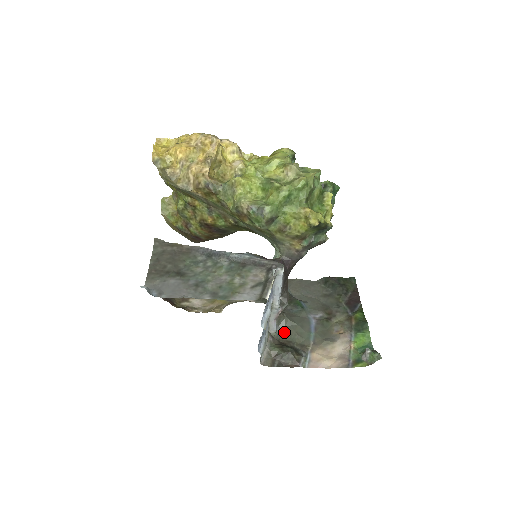
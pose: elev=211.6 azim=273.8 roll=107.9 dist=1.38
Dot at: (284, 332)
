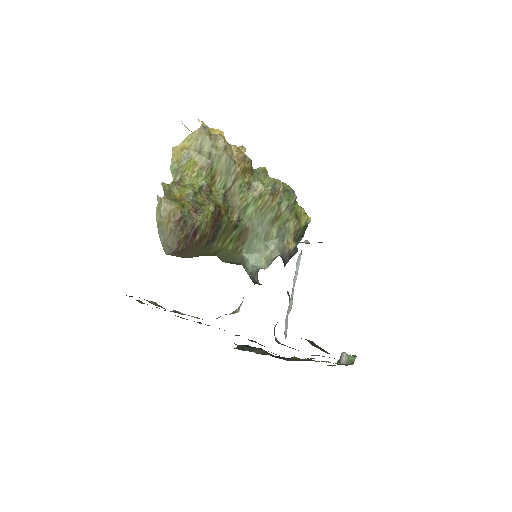
Dot at: (284, 345)
